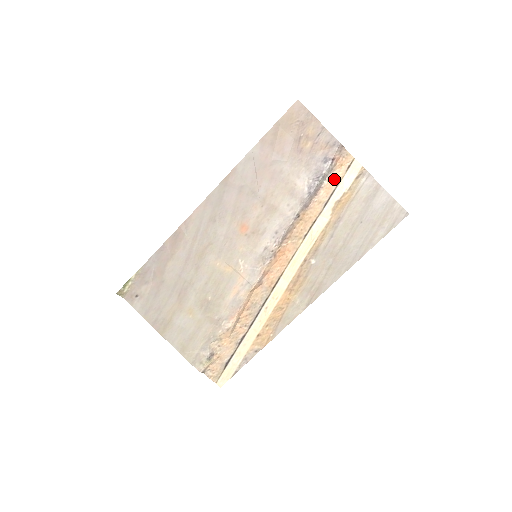
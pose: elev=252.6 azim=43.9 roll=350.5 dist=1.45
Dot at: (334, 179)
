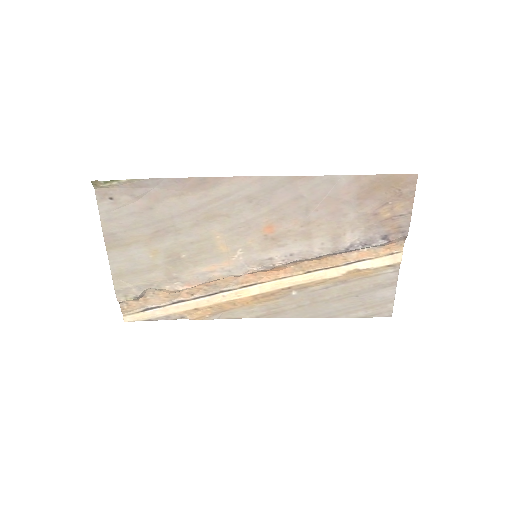
Dot at: (373, 253)
